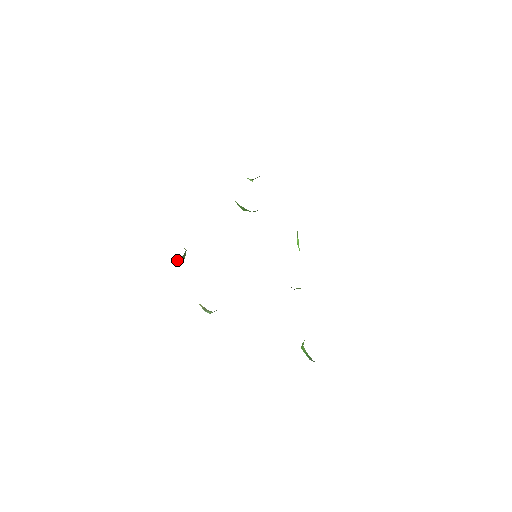
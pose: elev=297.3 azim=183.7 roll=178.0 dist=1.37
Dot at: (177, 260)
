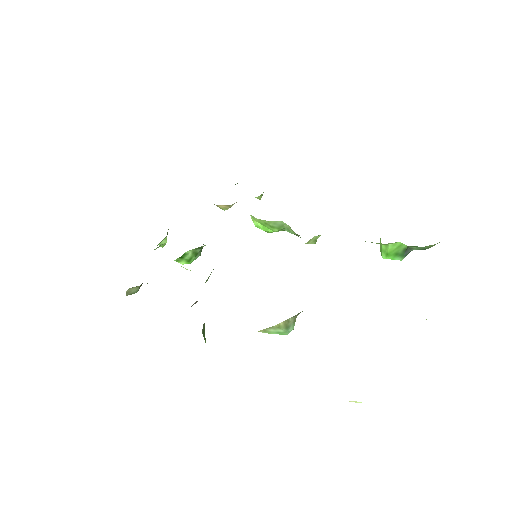
Dot at: occluded
